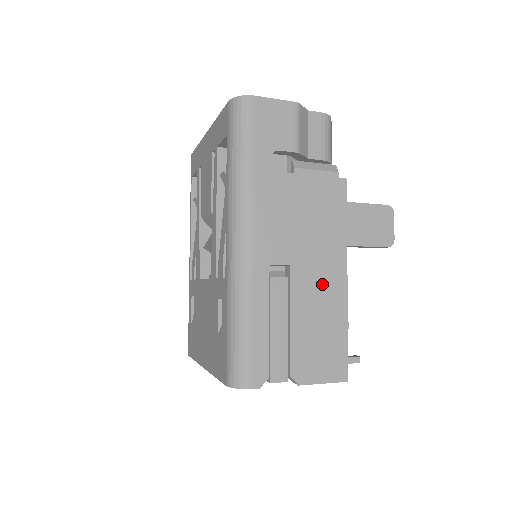
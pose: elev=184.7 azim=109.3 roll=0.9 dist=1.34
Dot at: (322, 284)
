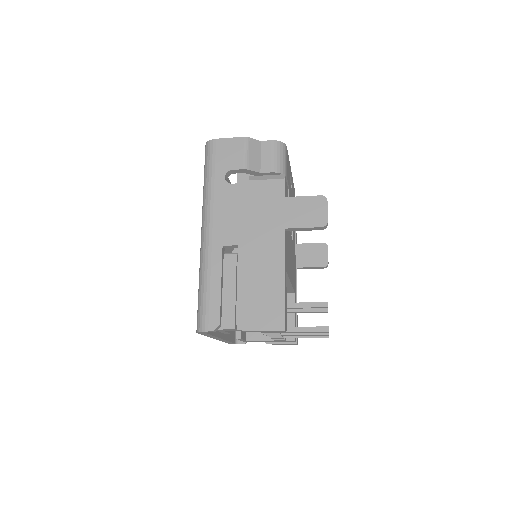
Dot at: (263, 257)
